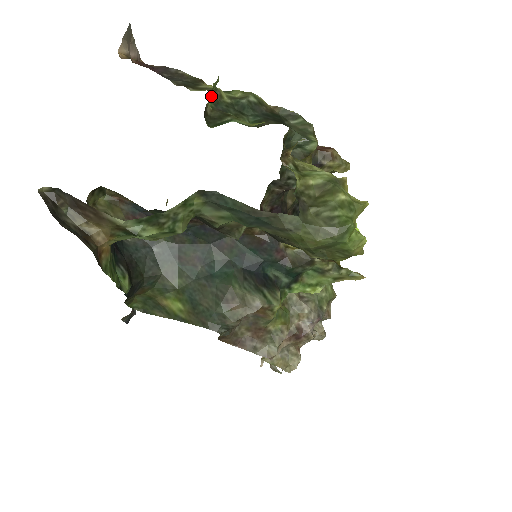
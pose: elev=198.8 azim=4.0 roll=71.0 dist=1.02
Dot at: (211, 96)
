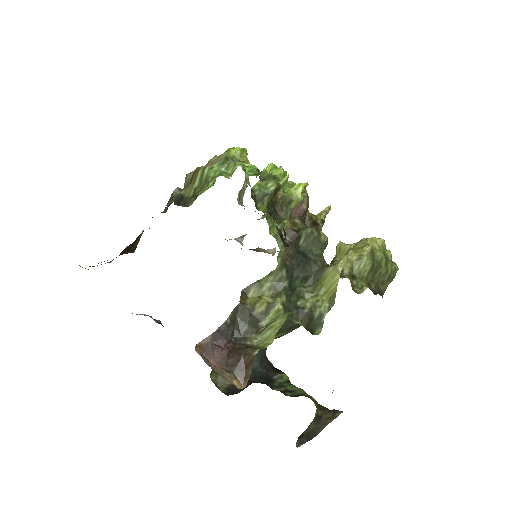
Dot at: occluded
